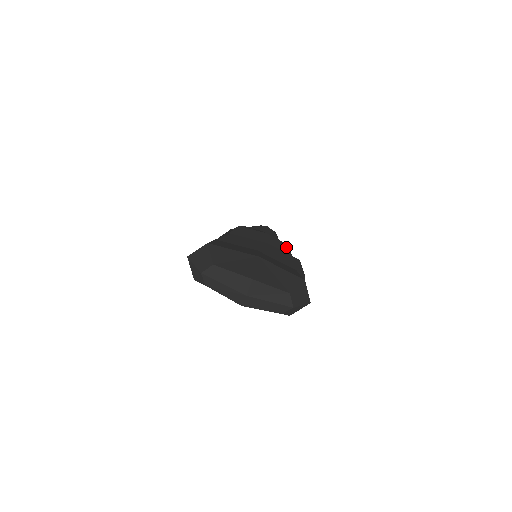
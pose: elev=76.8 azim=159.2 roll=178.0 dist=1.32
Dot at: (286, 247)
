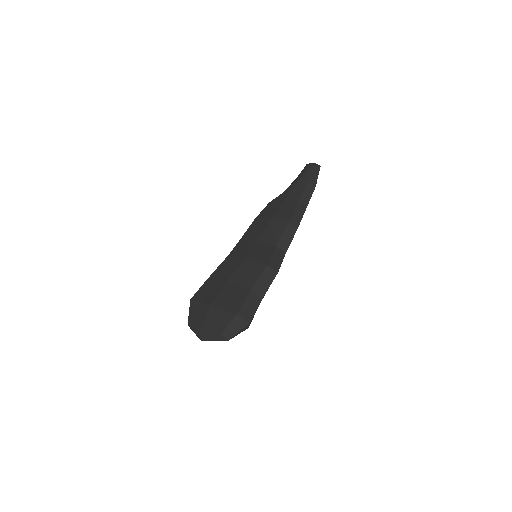
Dot at: (284, 230)
